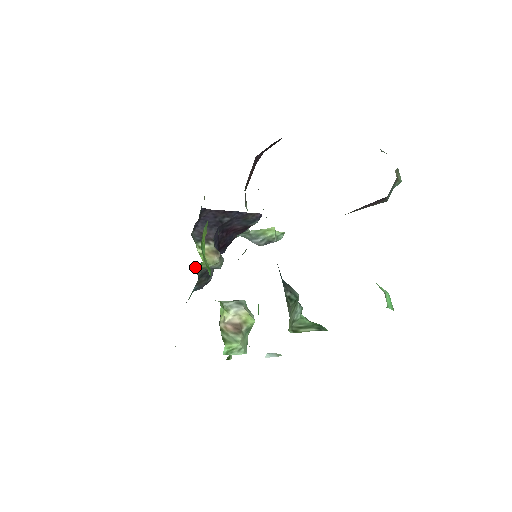
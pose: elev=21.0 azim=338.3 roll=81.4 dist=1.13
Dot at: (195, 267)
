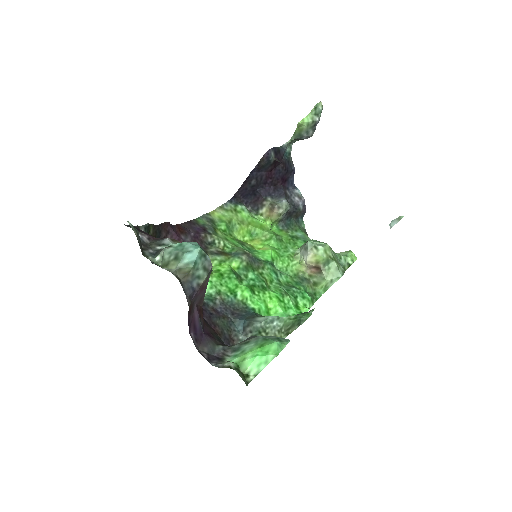
Dot at: (274, 227)
